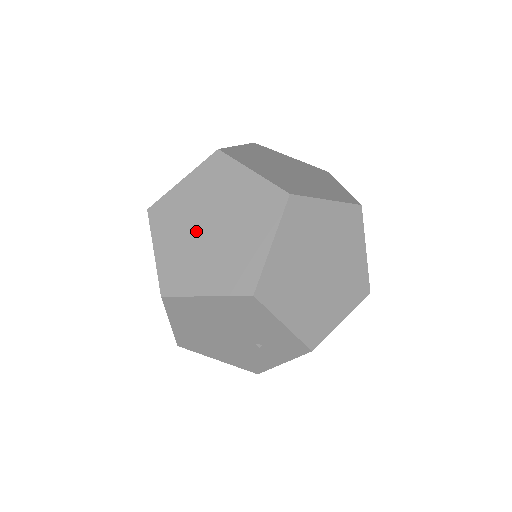
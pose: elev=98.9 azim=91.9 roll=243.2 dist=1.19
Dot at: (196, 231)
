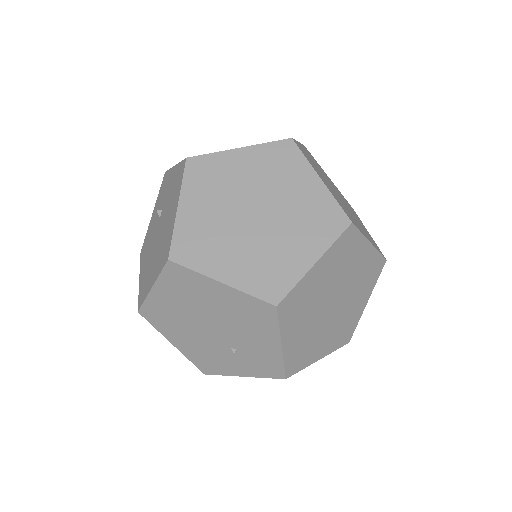
Dot at: (236, 209)
